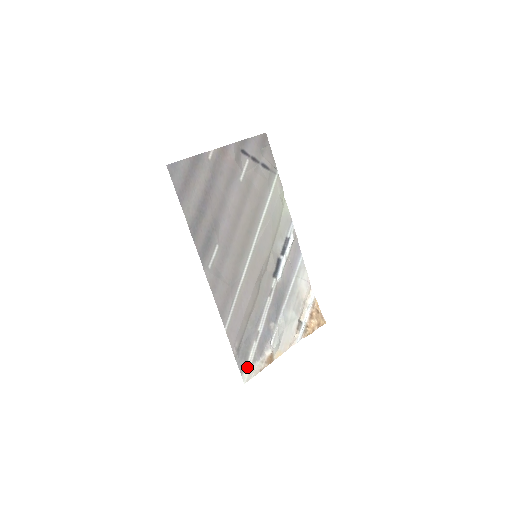
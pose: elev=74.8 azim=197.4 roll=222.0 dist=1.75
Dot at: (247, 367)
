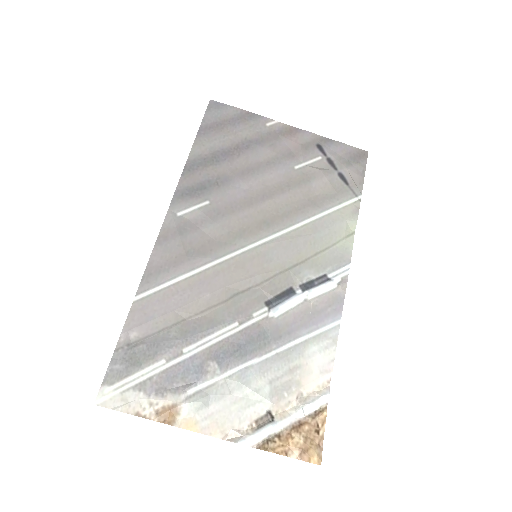
Dot at: (121, 384)
